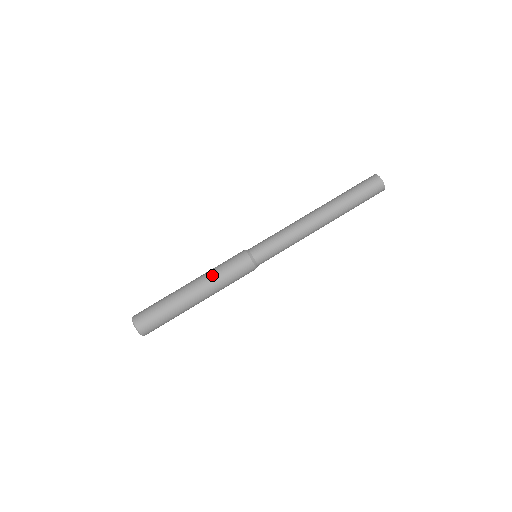
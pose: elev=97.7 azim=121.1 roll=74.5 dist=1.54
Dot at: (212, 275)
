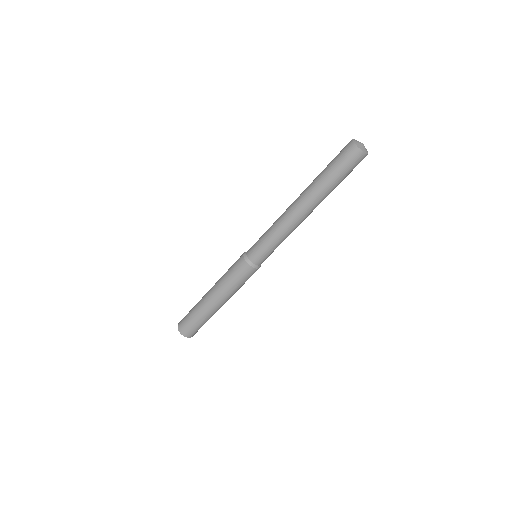
Dot at: (221, 281)
